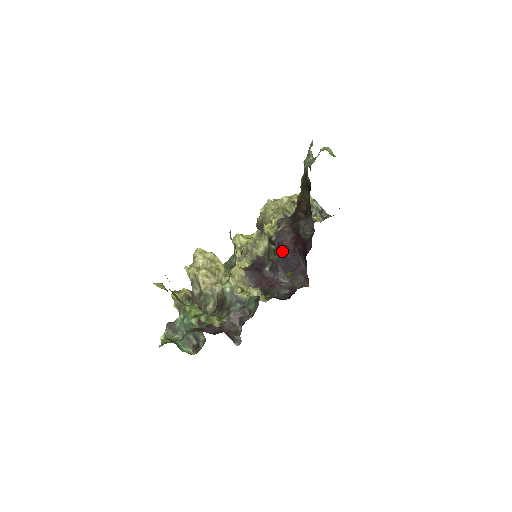
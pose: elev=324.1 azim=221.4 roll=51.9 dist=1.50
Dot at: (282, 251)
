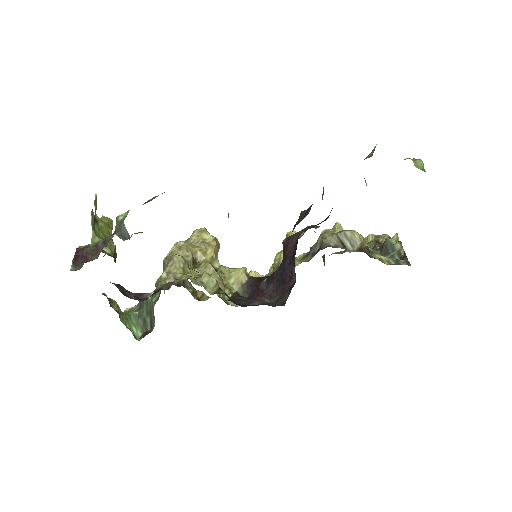
Dot at: (285, 258)
